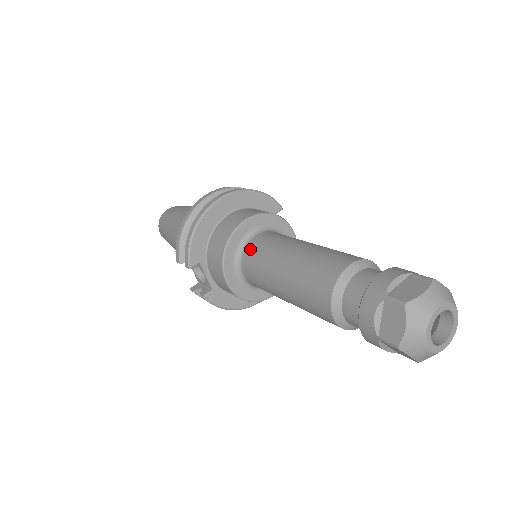
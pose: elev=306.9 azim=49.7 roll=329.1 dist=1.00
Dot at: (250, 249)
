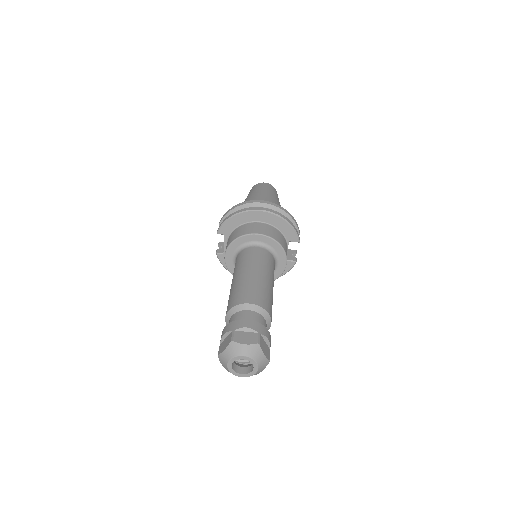
Dot at: (245, 251)
